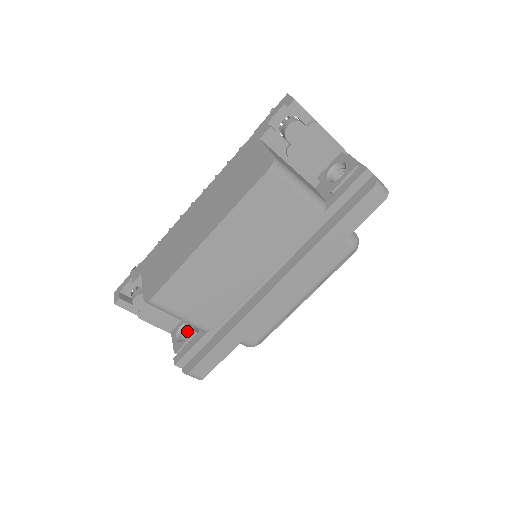
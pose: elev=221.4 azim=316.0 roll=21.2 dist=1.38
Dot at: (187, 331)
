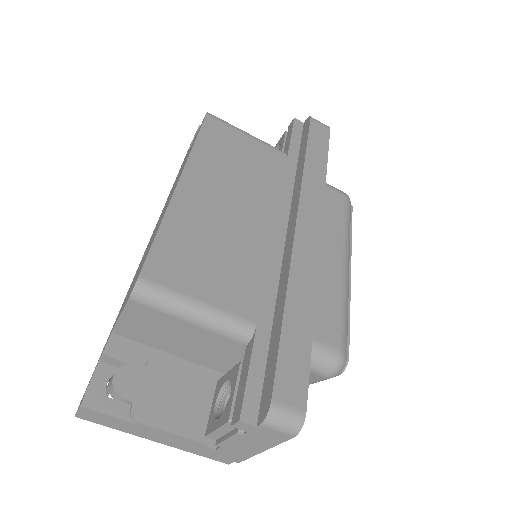
Dot at: occluded
